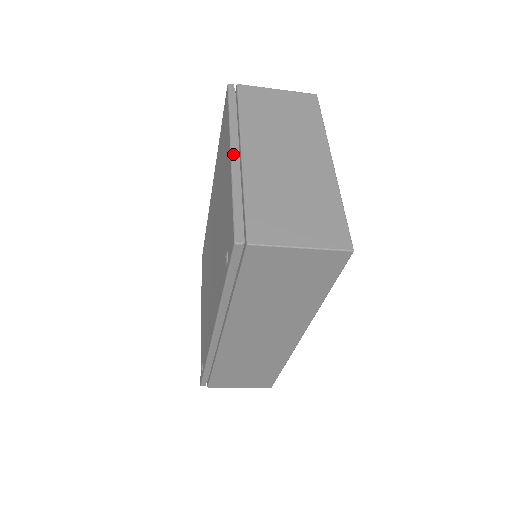
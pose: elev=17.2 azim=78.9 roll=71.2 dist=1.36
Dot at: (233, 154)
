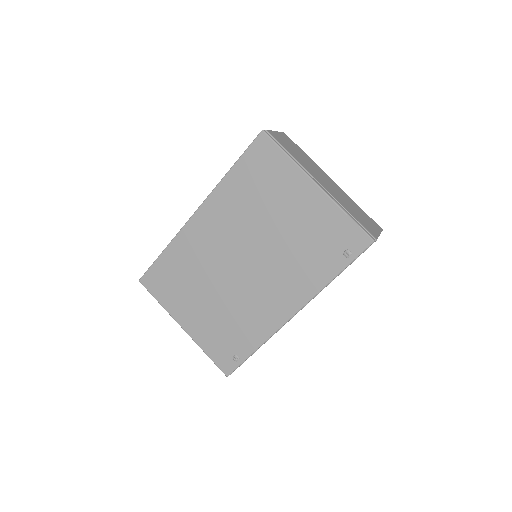
Dot at: (320, 186)
